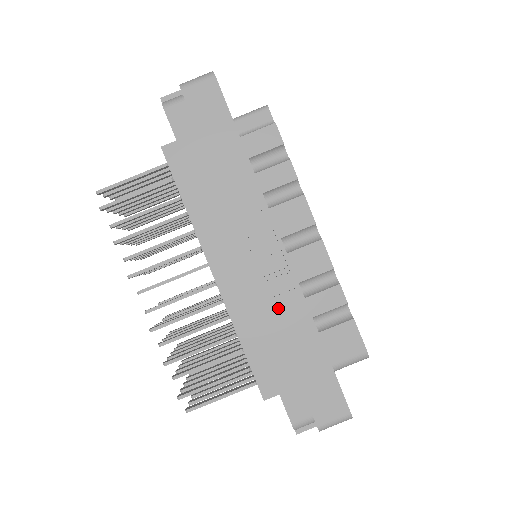
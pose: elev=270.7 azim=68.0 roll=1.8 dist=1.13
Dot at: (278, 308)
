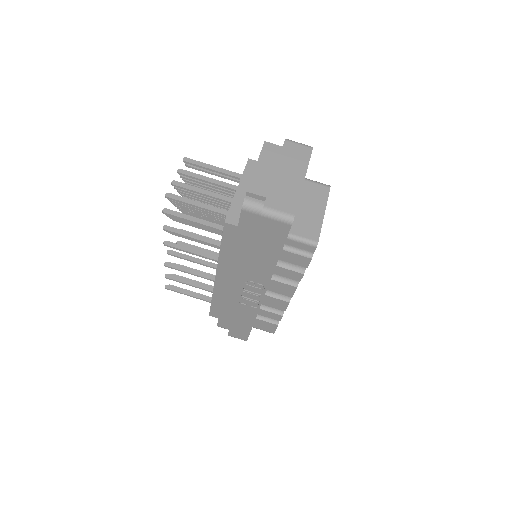
Dot at: (241, 307)
